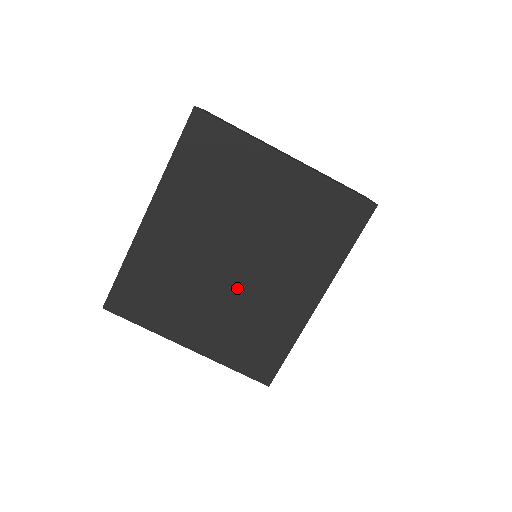
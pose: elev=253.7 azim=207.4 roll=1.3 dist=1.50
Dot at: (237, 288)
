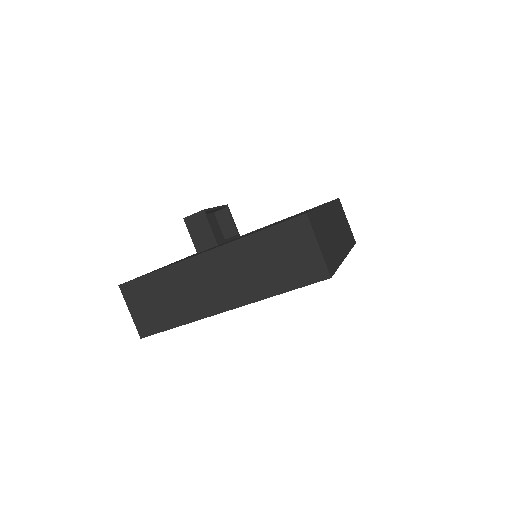
Dot at: occluded
